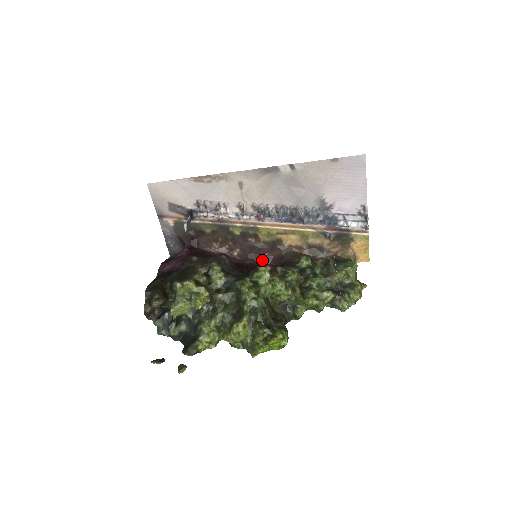
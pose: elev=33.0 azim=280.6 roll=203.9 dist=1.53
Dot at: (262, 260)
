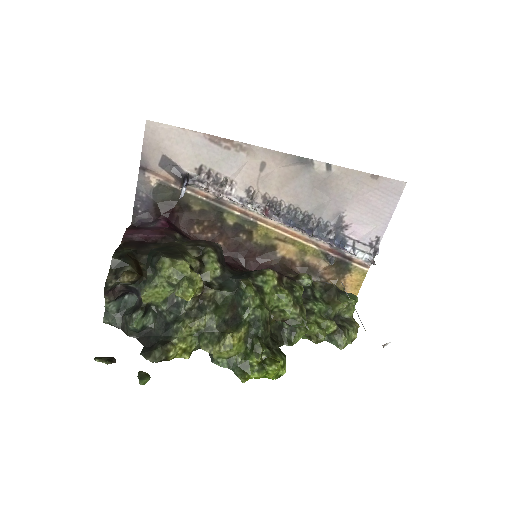
Dot at: (245, 264)
